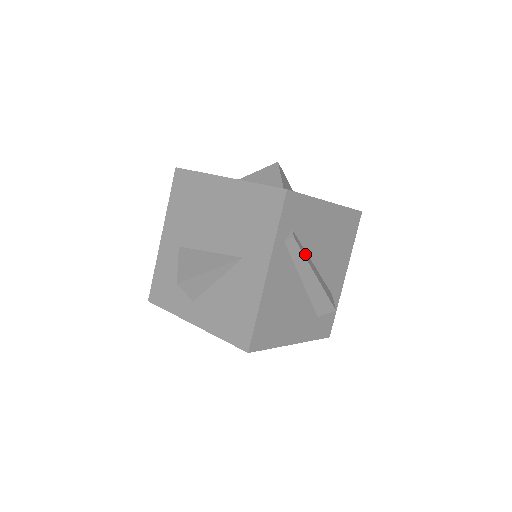
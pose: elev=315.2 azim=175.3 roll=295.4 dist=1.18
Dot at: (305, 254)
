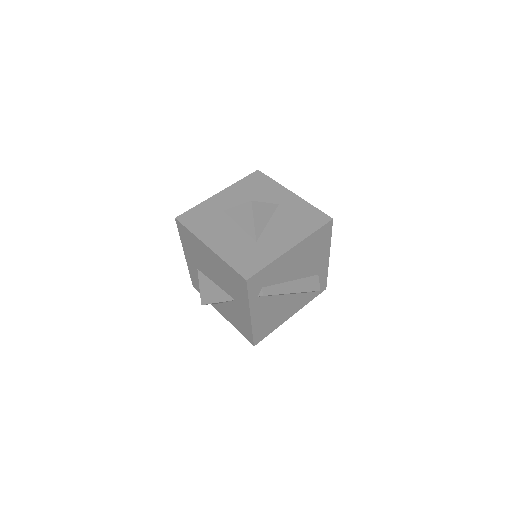
Dot at: (279, 289)
